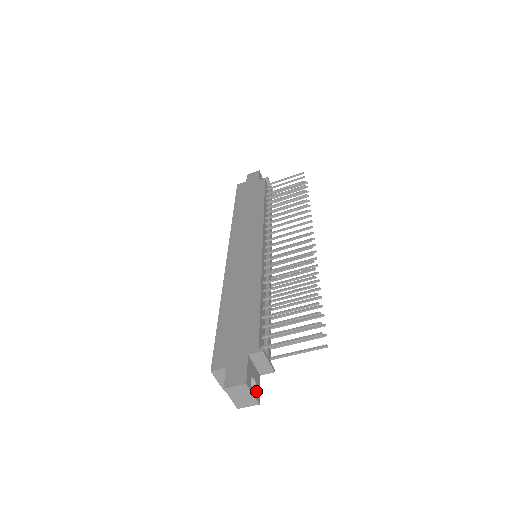
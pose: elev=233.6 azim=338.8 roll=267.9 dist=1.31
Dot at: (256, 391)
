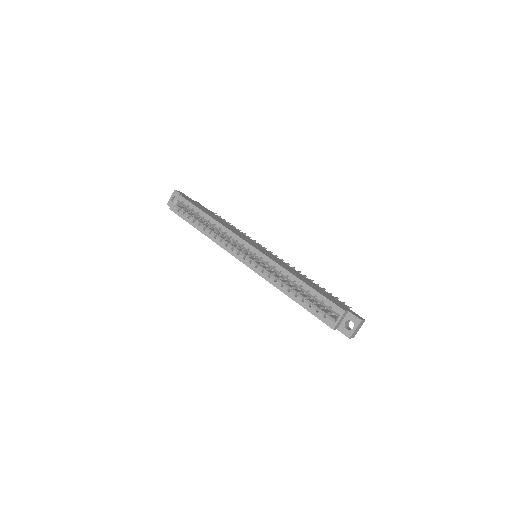
Dot at: occluded
